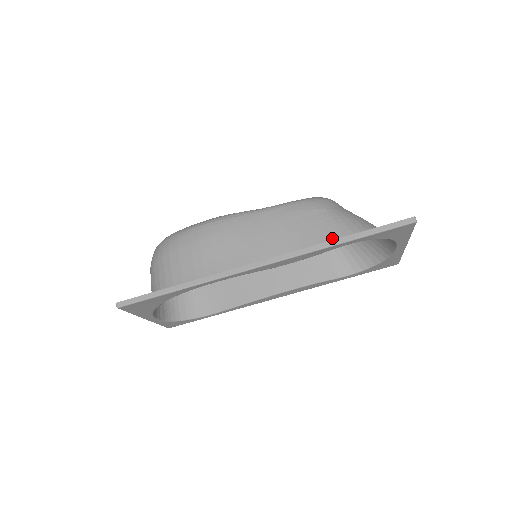
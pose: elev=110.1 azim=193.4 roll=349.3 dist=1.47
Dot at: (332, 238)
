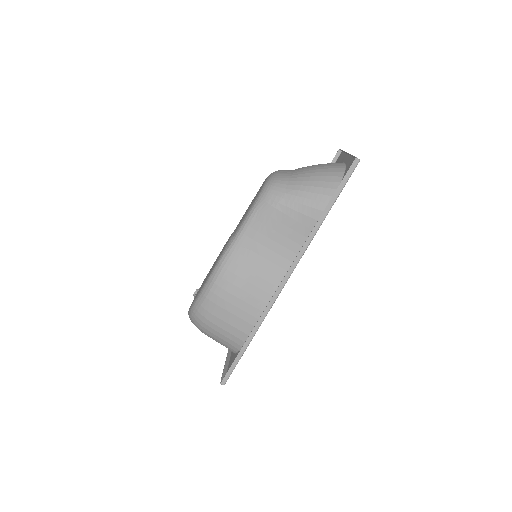
Dot at: (310, 218)
